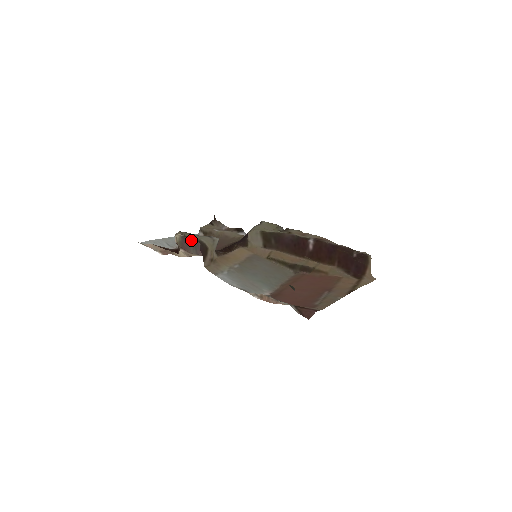
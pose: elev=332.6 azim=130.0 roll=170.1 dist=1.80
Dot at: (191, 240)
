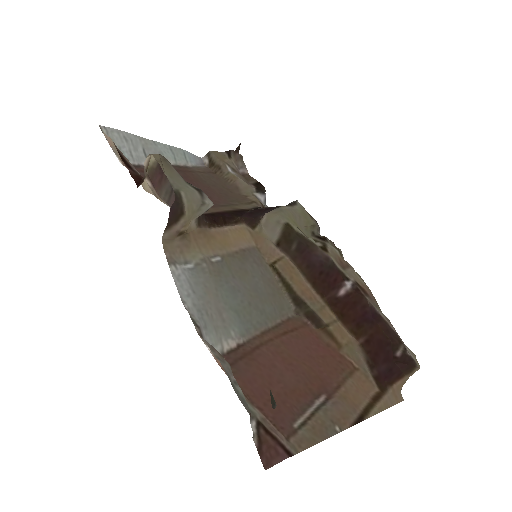
Dot at: occluded
